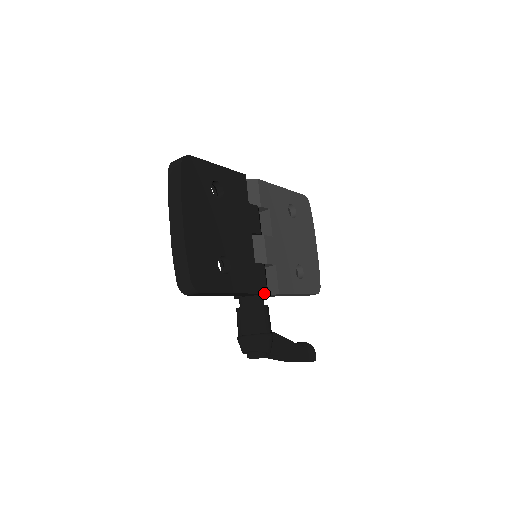
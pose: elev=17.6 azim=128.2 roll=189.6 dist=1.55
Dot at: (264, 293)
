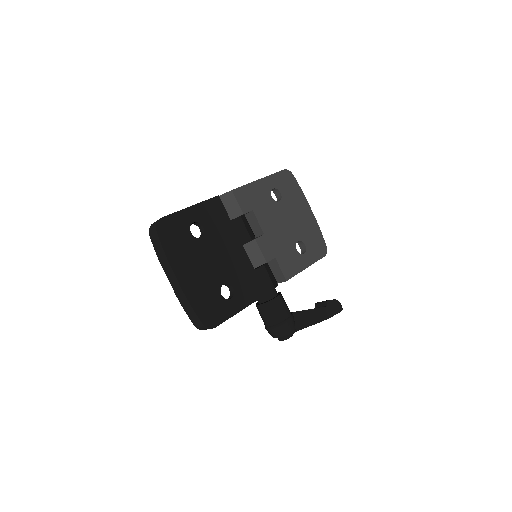
Dot at: occluded
